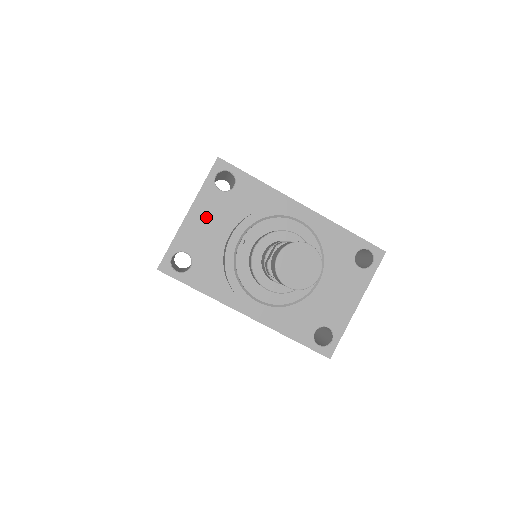
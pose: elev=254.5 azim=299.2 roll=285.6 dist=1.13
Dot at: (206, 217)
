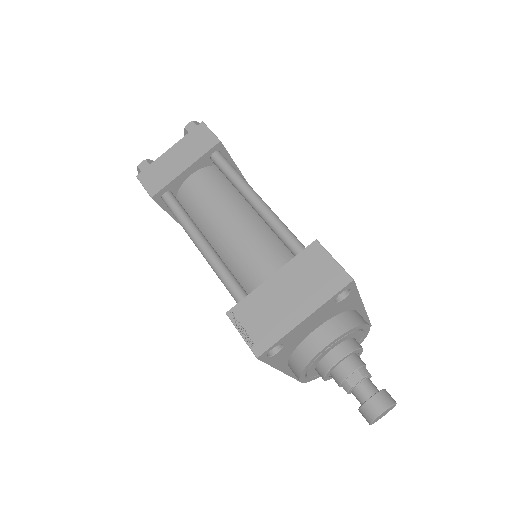
Dot at: (313, 320)
